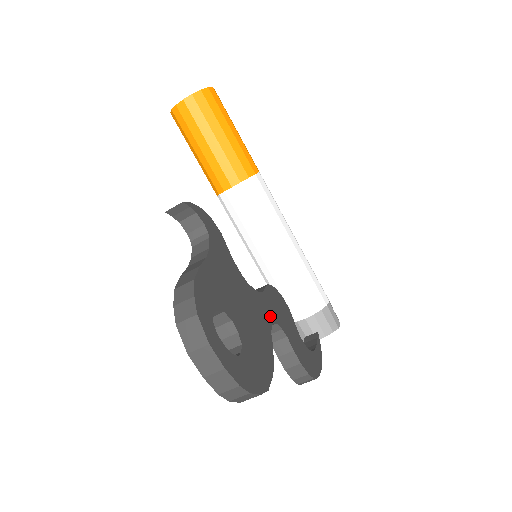
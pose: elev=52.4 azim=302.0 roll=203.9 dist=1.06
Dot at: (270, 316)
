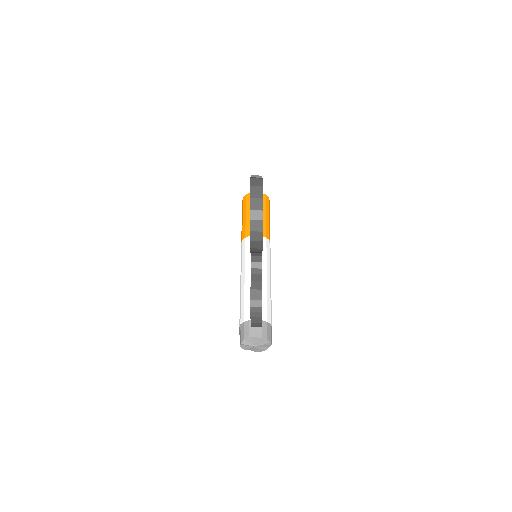
Dot at: occluded
